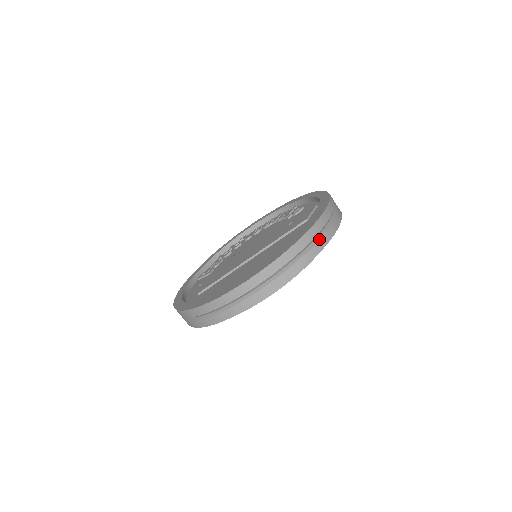
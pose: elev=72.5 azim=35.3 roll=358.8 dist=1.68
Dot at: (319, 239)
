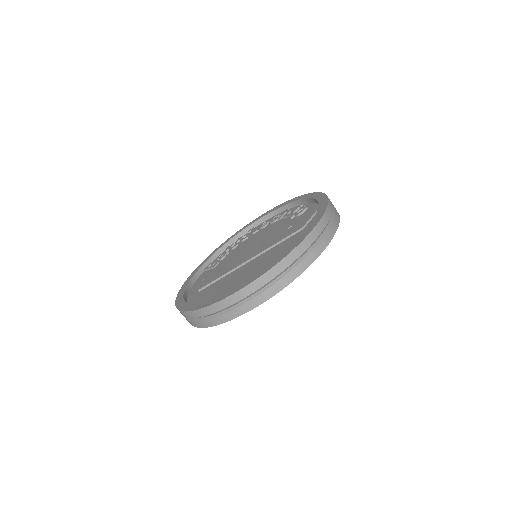
Dot at: (307, 255)
